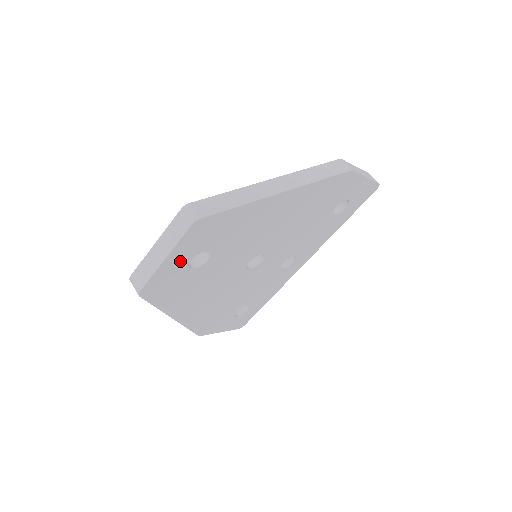
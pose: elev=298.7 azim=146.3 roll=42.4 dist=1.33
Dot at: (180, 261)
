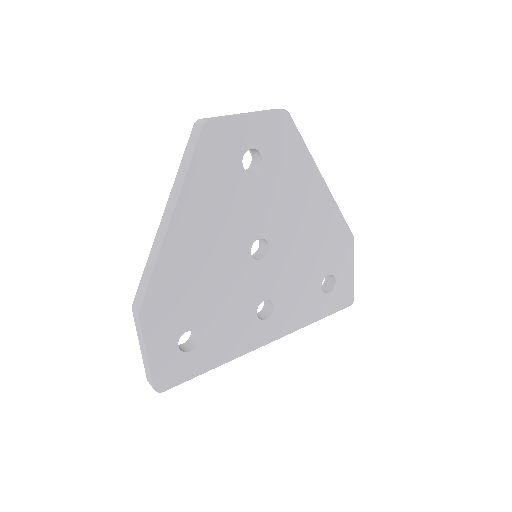
Dot at: (248, 136)
